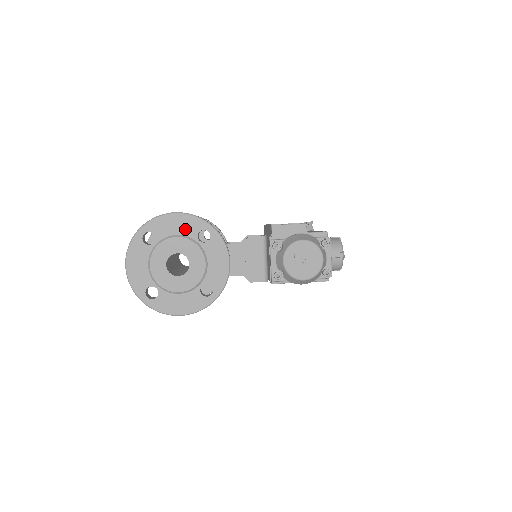
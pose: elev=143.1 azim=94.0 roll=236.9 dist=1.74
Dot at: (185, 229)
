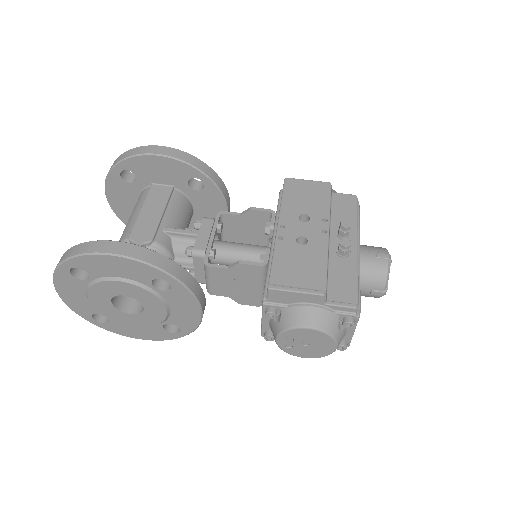
Dot at: (131, 274)
